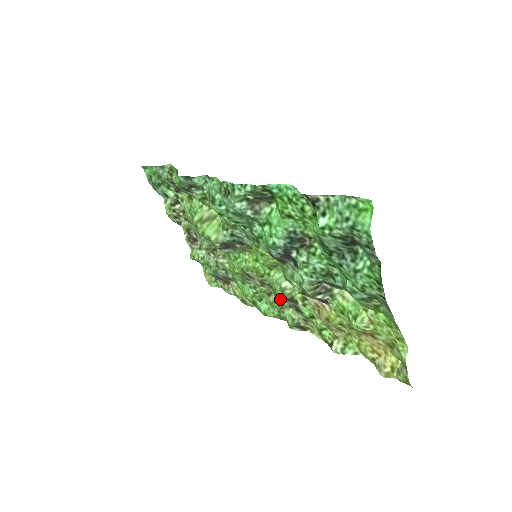
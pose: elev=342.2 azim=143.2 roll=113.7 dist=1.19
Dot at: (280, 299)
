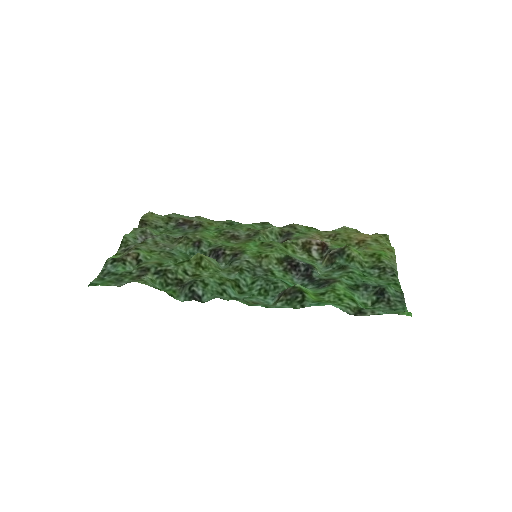
Dot at: occluded
